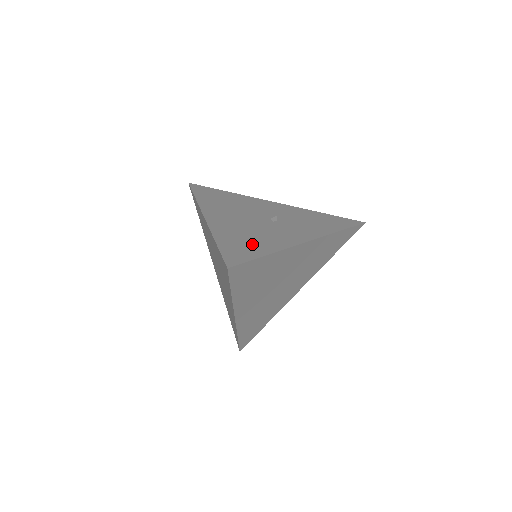
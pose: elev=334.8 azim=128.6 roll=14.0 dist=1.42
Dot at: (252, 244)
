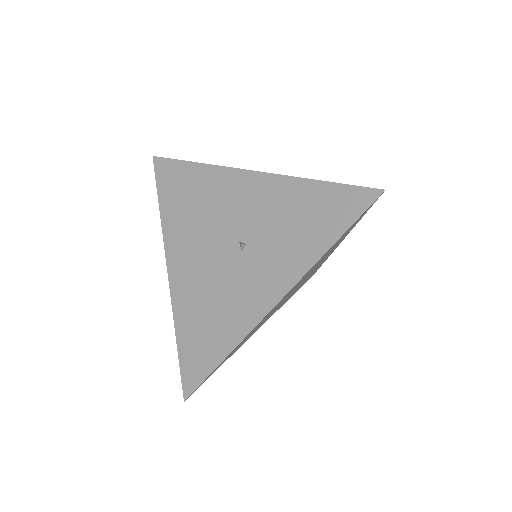
Dot at: (210, 334)
